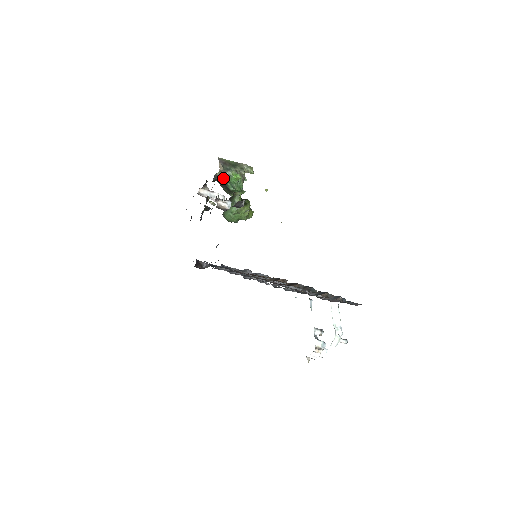
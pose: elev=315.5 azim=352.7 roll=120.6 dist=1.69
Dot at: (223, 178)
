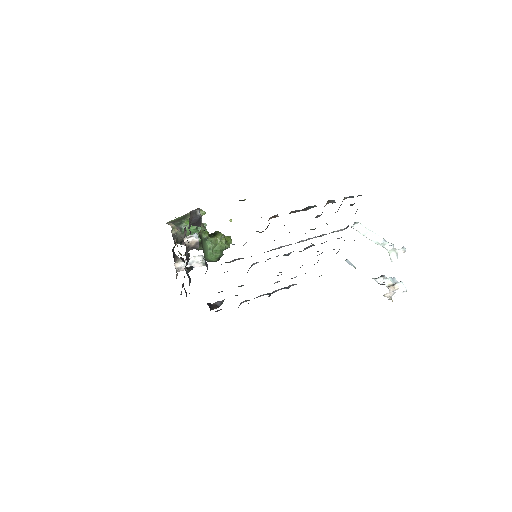
Dot at: (182, 234)
